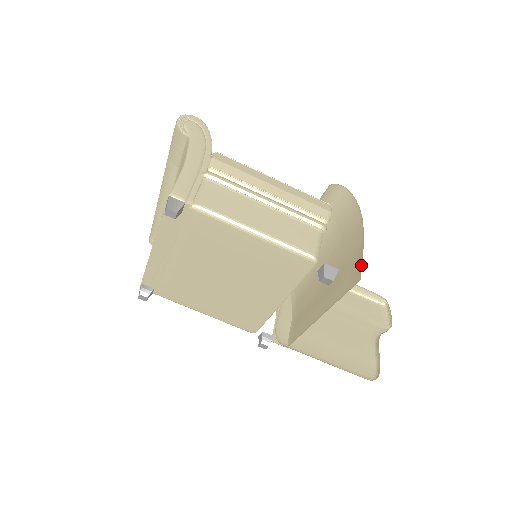
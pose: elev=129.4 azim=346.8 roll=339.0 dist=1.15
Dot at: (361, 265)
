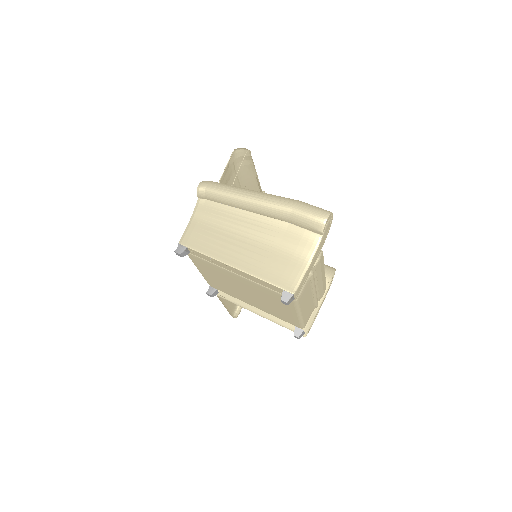
Dot at: (310, 327)
